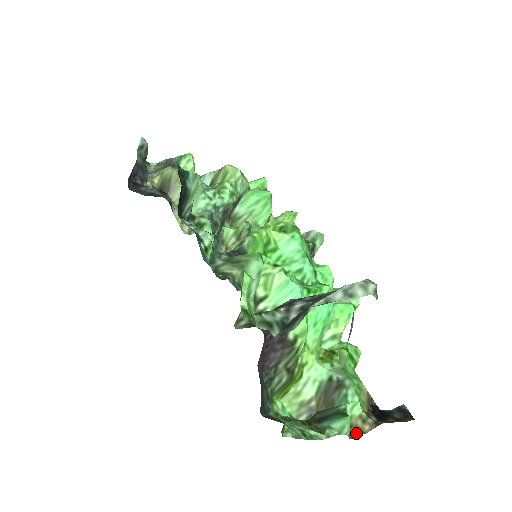
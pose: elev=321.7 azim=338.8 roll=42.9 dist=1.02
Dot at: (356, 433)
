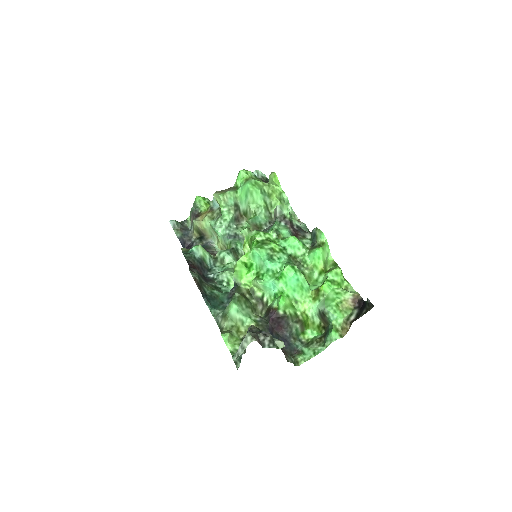
Dot at: (345, 332)
